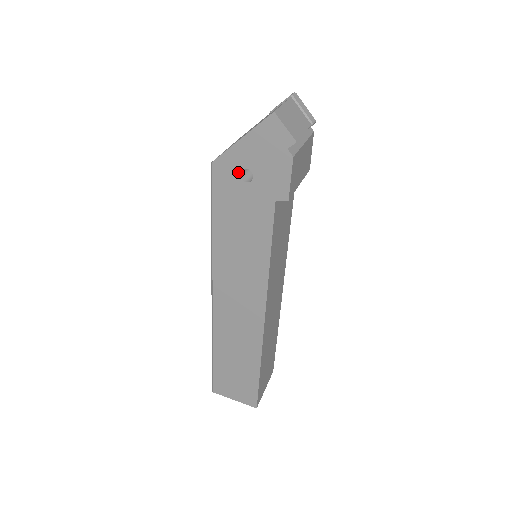
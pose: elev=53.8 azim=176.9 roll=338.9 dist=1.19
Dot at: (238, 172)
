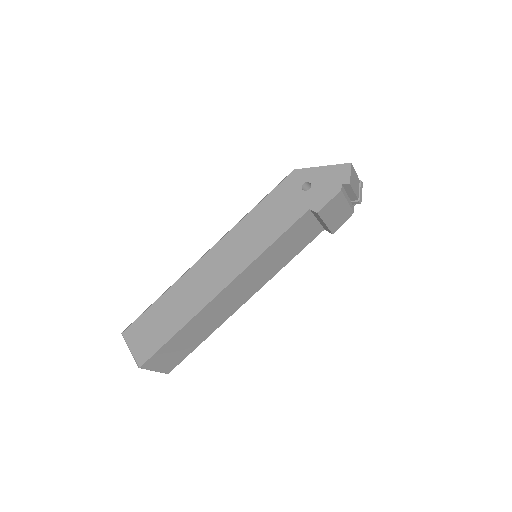
Dot at: (304, 182)
